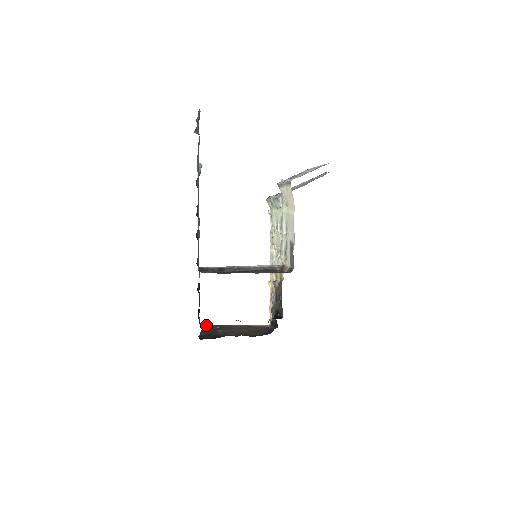
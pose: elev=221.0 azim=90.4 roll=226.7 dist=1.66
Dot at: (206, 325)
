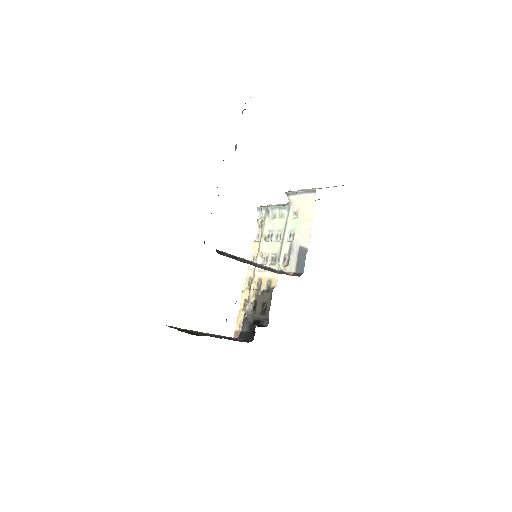
Dot at: (169, 326)
